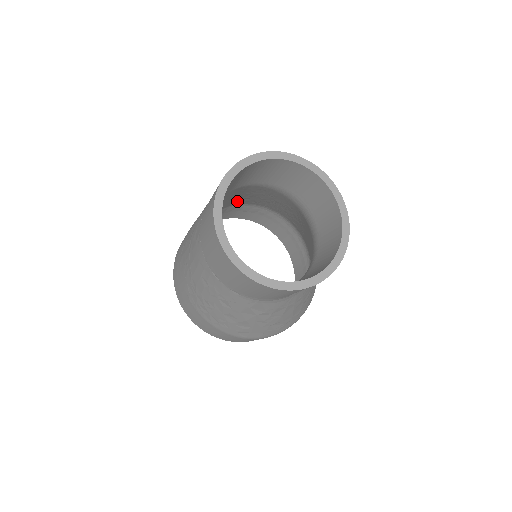
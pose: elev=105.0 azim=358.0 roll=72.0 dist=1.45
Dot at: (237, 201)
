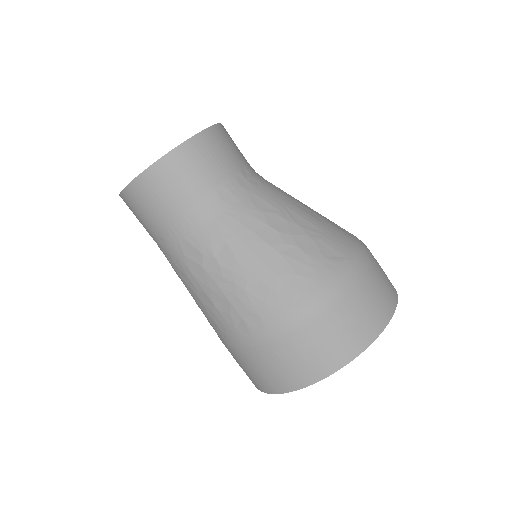
Dot at: occluded
